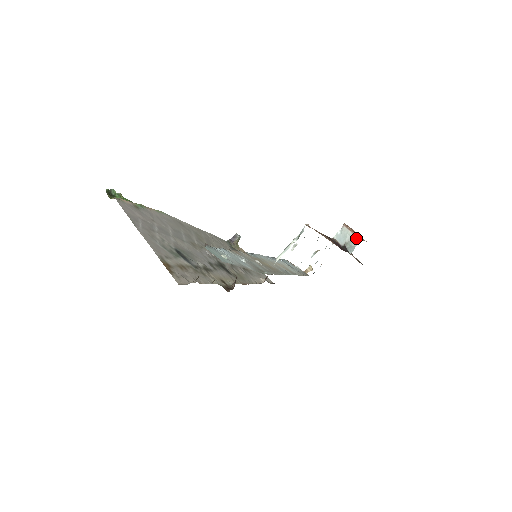
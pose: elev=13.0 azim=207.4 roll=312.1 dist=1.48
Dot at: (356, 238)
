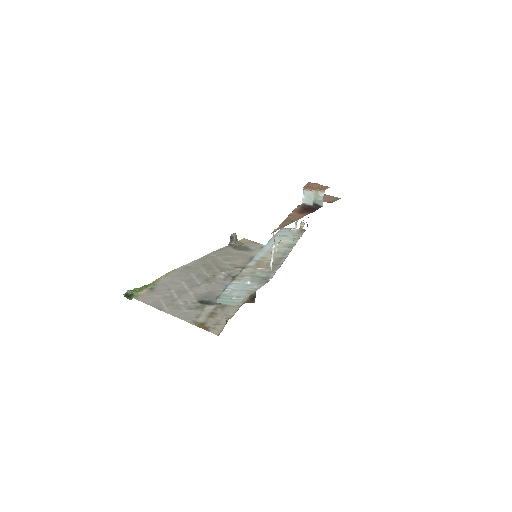
Dot at: (319, 193)
